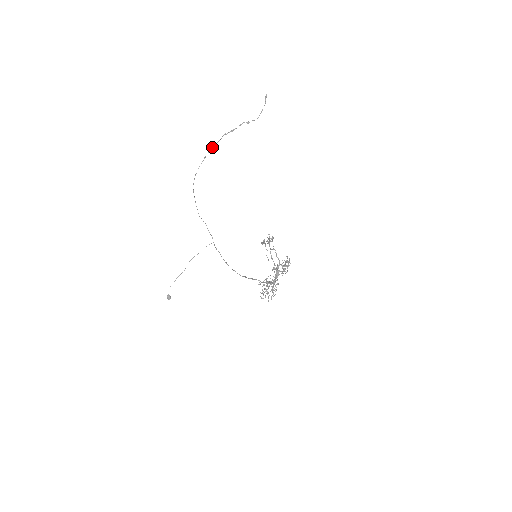
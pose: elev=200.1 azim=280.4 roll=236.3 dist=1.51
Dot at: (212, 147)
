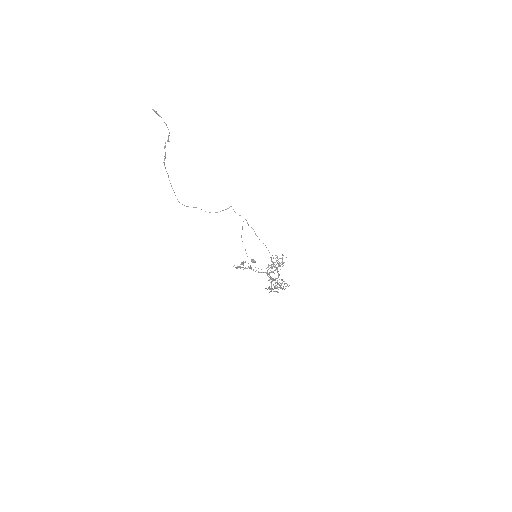
Dot at: occluded
